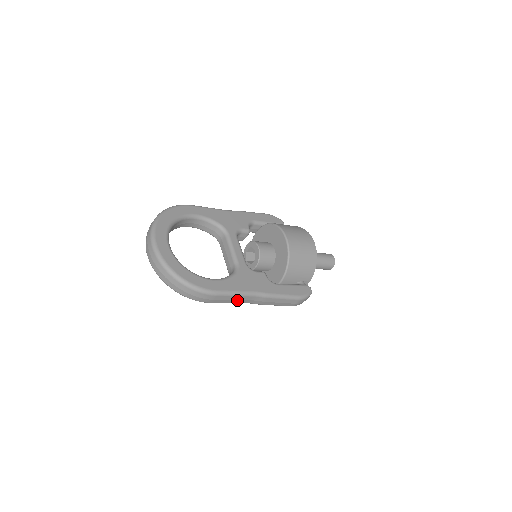
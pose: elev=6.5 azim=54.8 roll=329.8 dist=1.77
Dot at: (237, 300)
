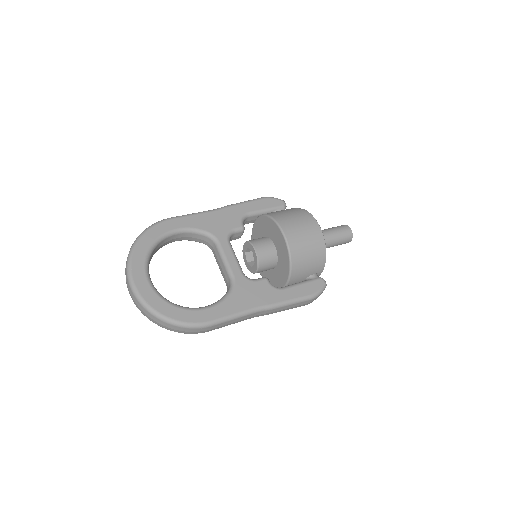
Dot at: (238, 320)
